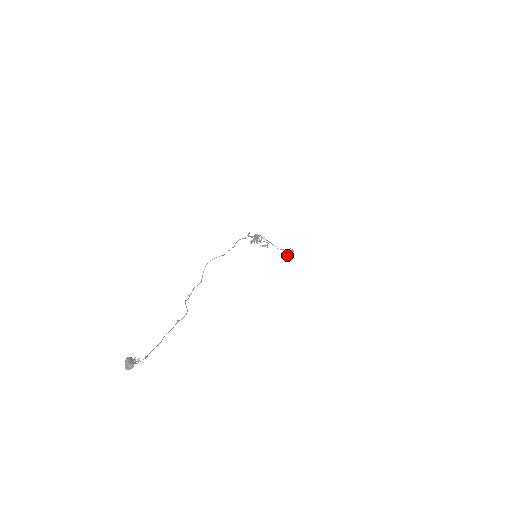
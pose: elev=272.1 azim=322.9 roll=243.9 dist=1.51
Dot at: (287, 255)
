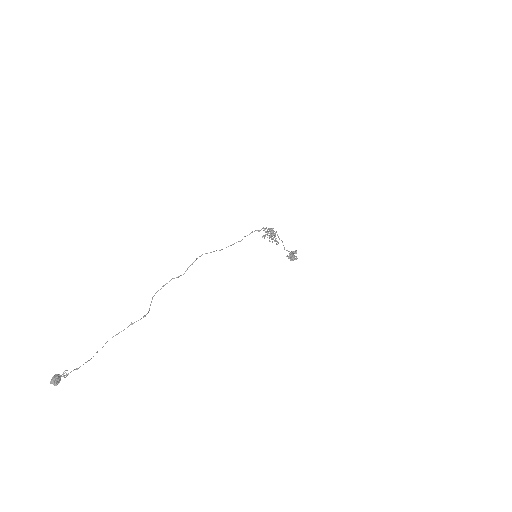
Dot at: (289, 258)
